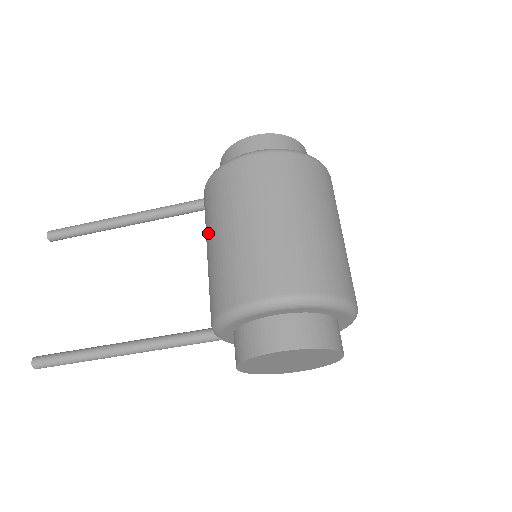
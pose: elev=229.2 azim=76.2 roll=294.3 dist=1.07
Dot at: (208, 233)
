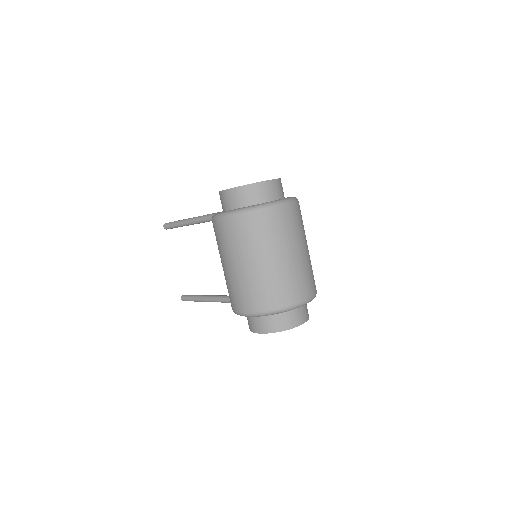
Dot at: occluded
